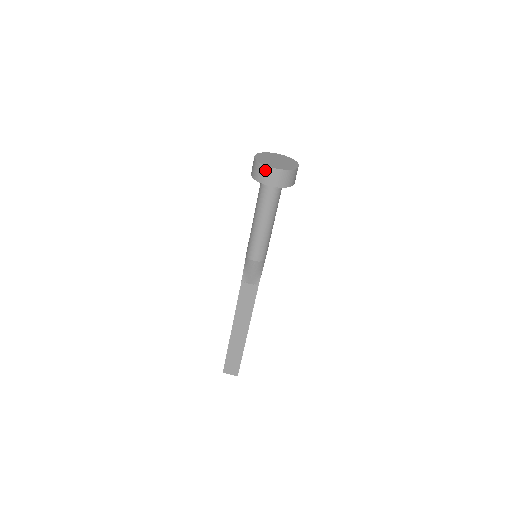
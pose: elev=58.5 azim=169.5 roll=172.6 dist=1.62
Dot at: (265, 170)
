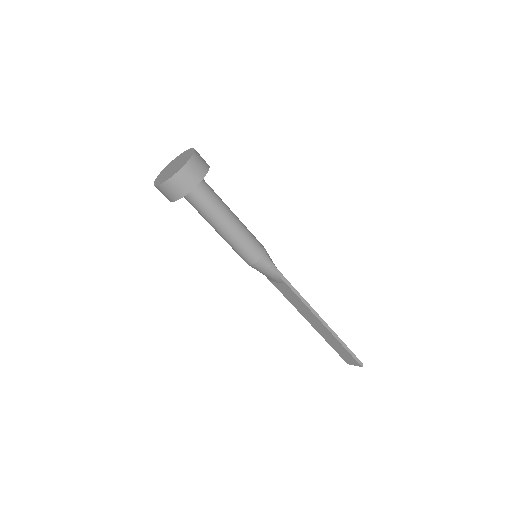
Dot at: occluded
